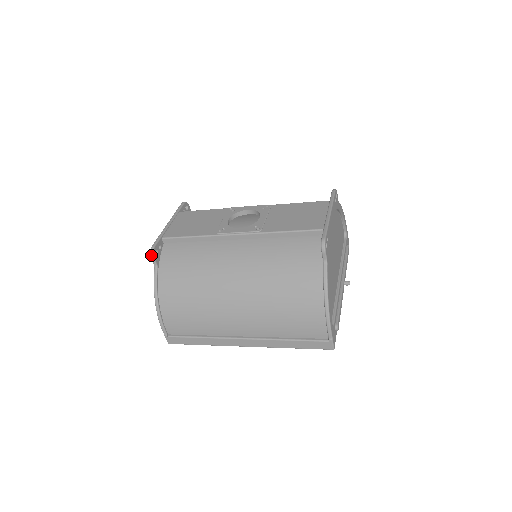
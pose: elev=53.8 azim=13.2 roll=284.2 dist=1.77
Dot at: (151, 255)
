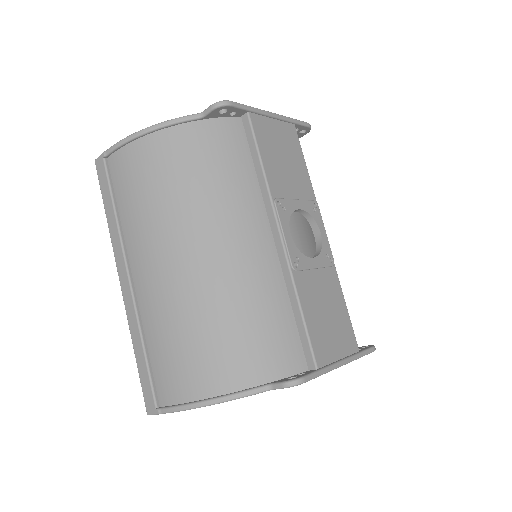
Dot at: (217, 104)
